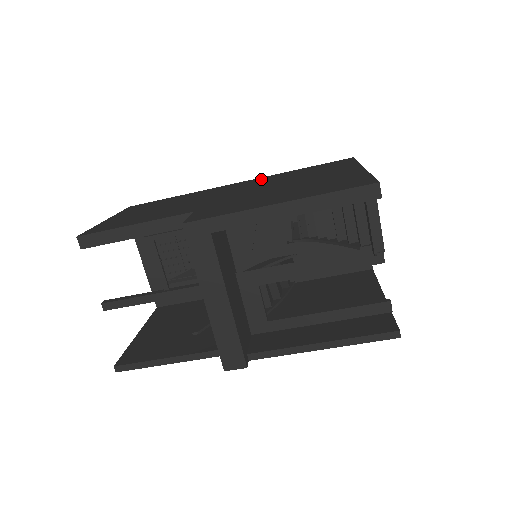
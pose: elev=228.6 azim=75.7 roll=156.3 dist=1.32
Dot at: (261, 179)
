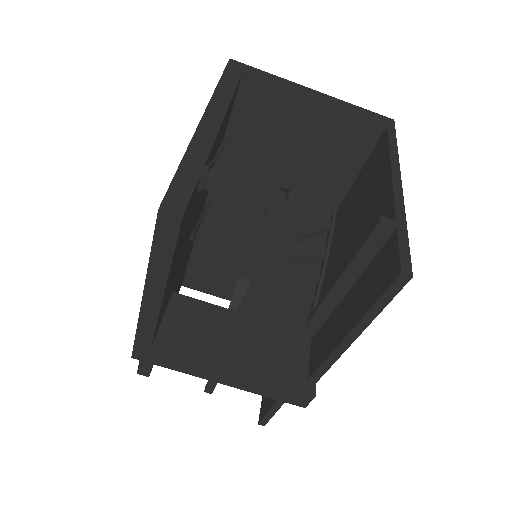
Dot at: occluded
